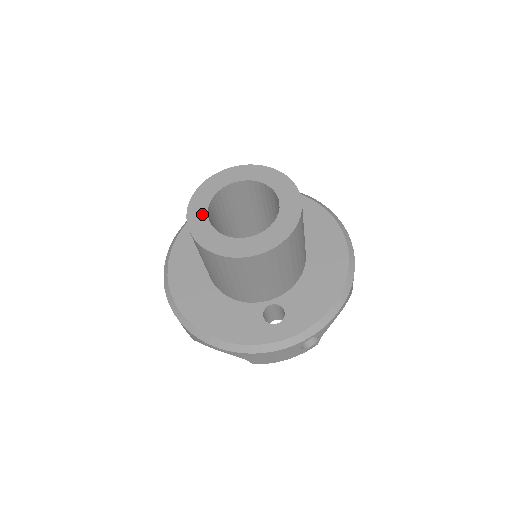
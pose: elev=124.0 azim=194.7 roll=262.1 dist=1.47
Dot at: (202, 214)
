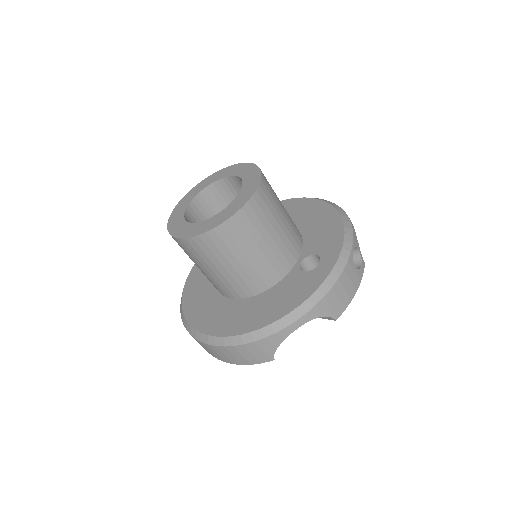
Dot at: (186, 226)
